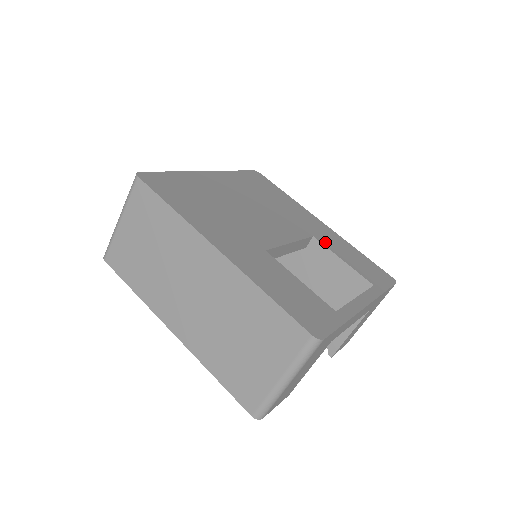
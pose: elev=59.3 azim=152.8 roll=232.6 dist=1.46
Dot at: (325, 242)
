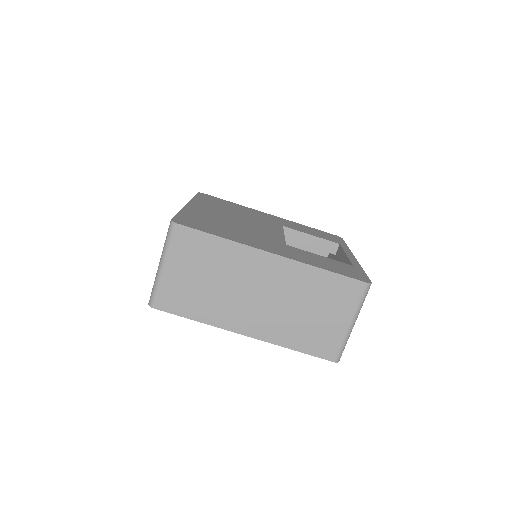
Dot at: (291, 227)
